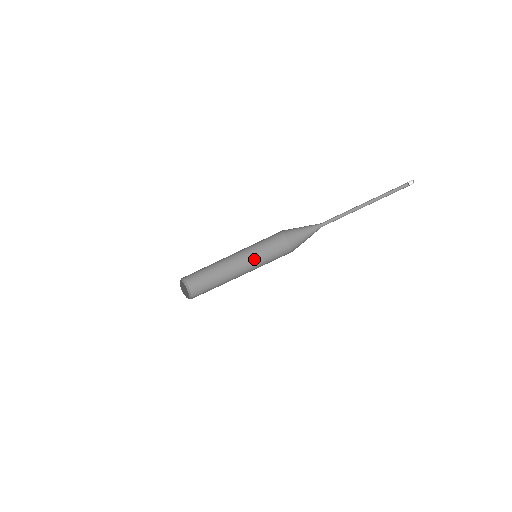
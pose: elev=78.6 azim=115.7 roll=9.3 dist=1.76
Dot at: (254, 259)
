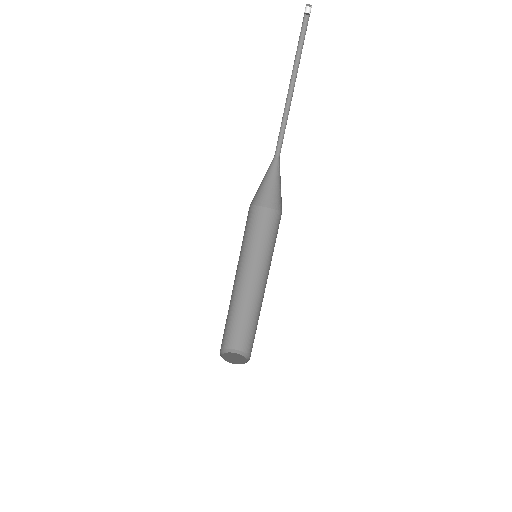
Dot at: (270, 263)
